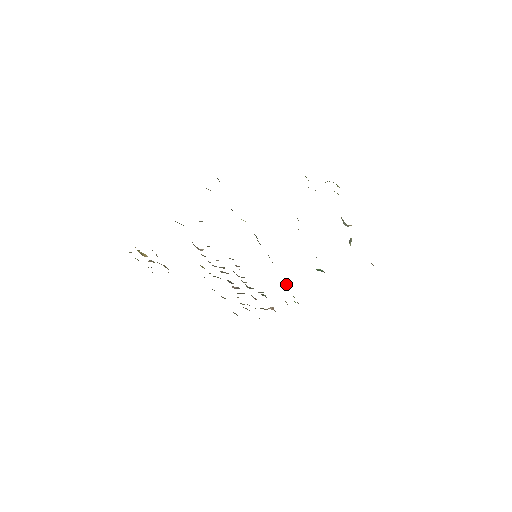
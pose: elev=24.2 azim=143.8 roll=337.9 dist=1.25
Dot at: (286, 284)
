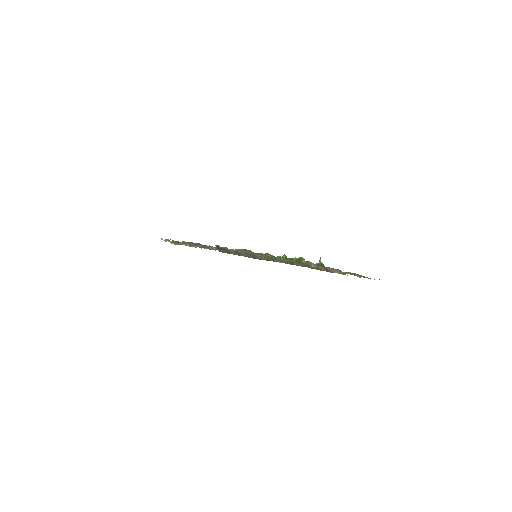
Dot at: occluded
